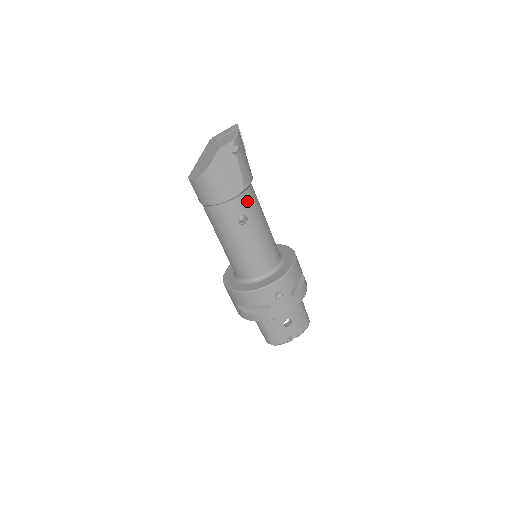
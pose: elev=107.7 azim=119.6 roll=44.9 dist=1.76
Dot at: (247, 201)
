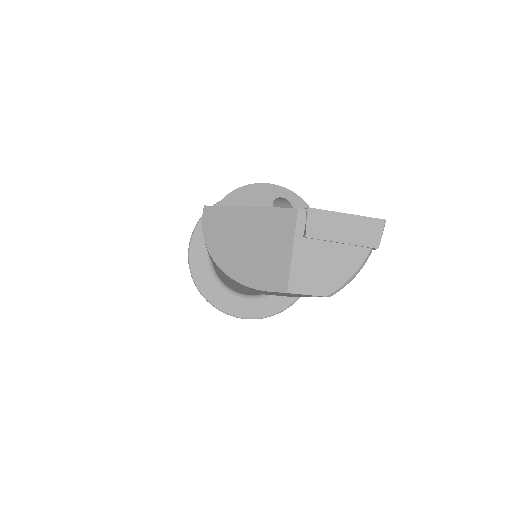
Dot at: occluded
